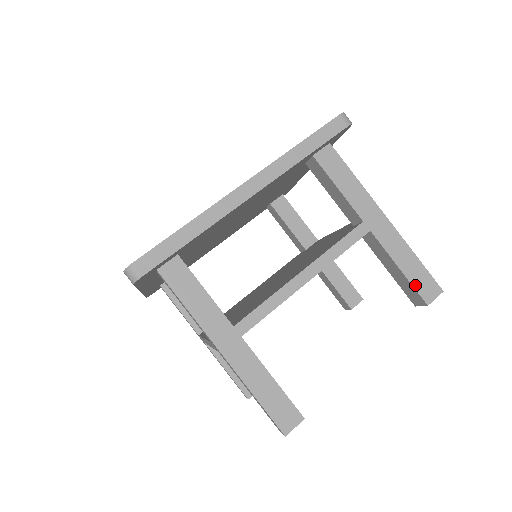
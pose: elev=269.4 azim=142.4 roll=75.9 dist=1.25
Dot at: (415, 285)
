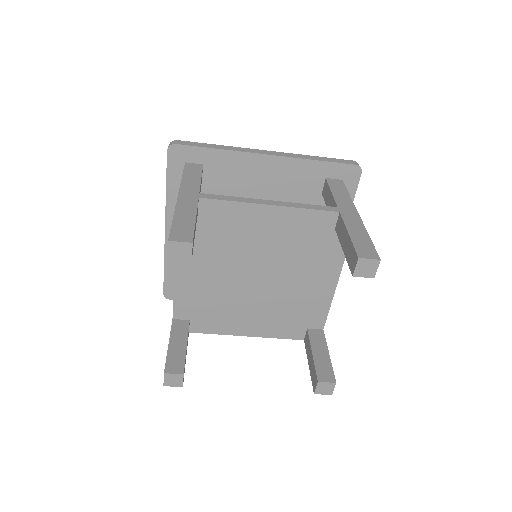
Dot at: (355, 245)
